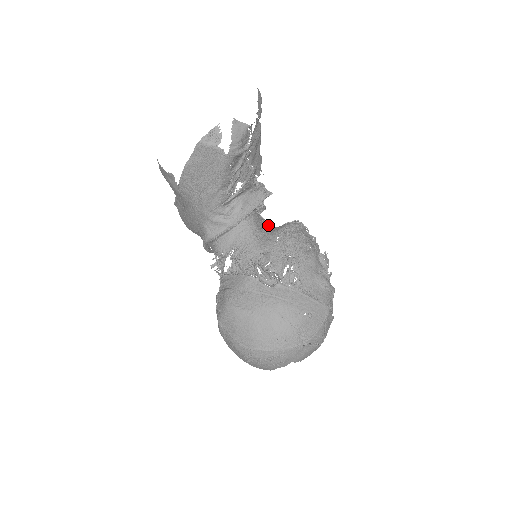
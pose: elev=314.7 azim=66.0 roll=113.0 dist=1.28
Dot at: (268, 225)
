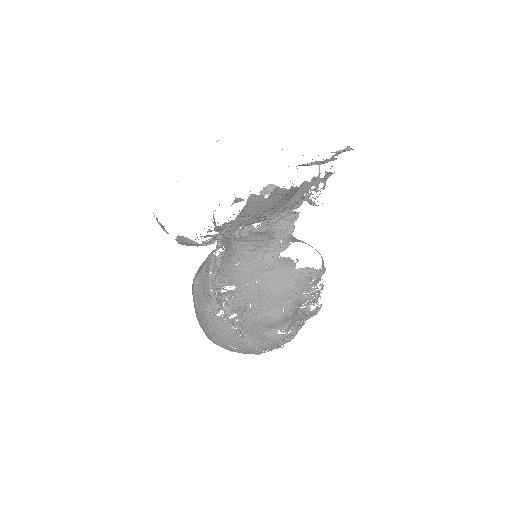
Dot at: (280, 246)
